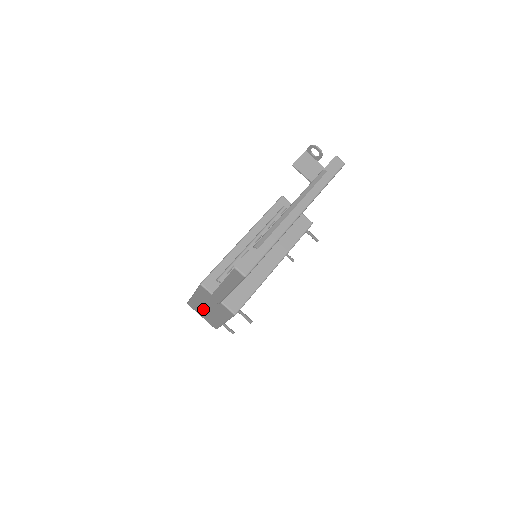
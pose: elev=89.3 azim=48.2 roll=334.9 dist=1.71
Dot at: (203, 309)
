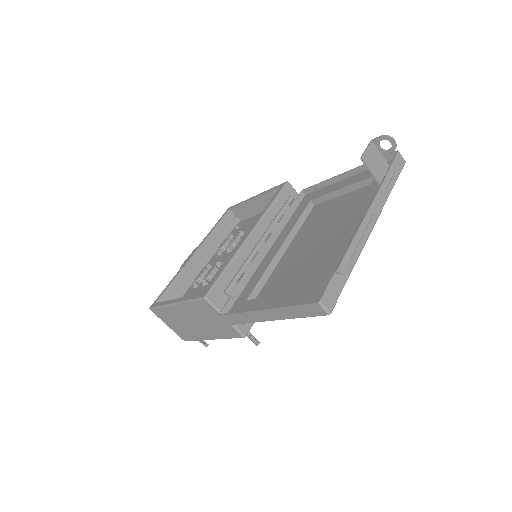
Dot at: (180, 320)
